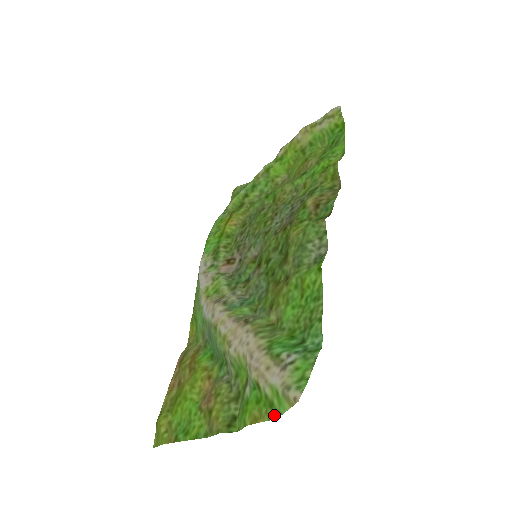
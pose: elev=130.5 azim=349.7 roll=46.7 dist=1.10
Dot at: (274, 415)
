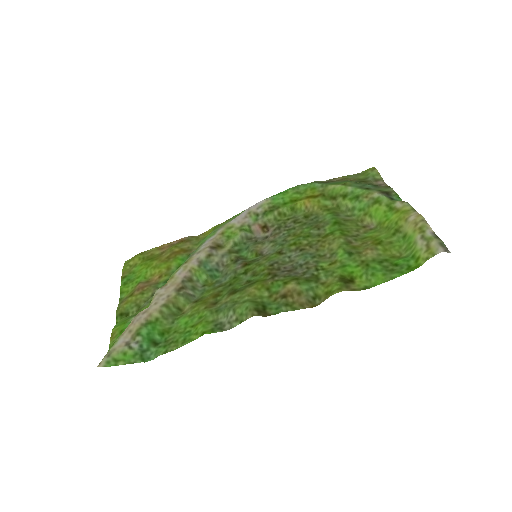
Dot at: (110, 348)
